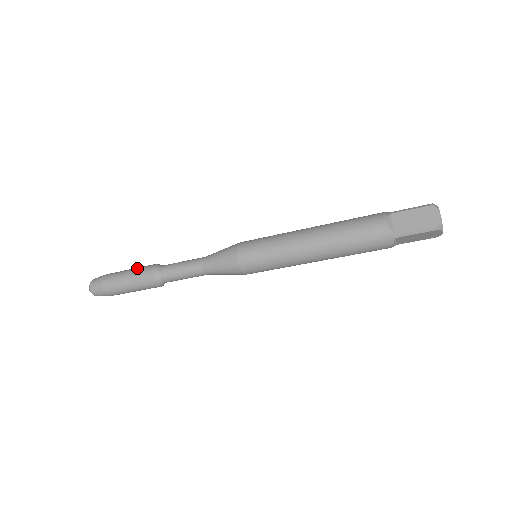
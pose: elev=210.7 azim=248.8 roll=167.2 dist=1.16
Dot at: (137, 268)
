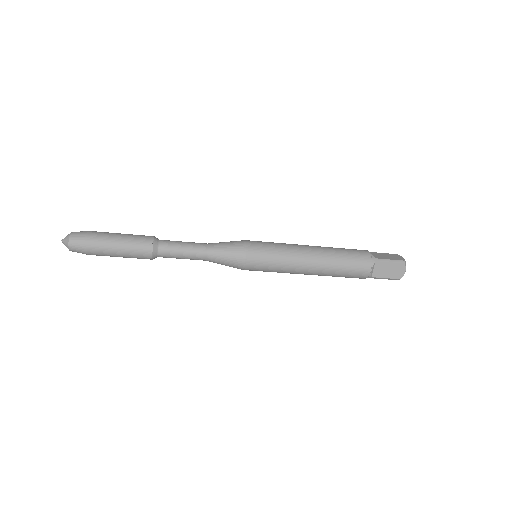
Dot at: (131, 240)
